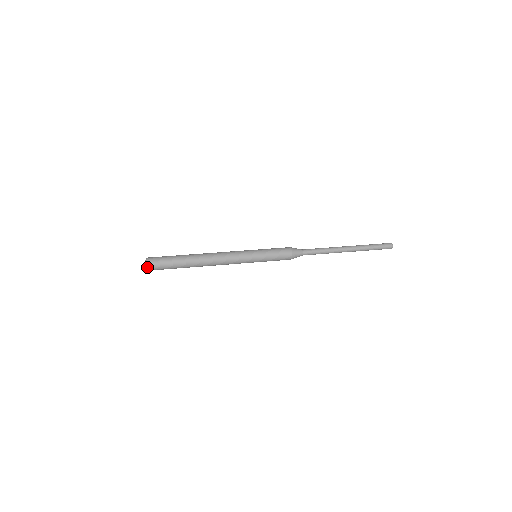
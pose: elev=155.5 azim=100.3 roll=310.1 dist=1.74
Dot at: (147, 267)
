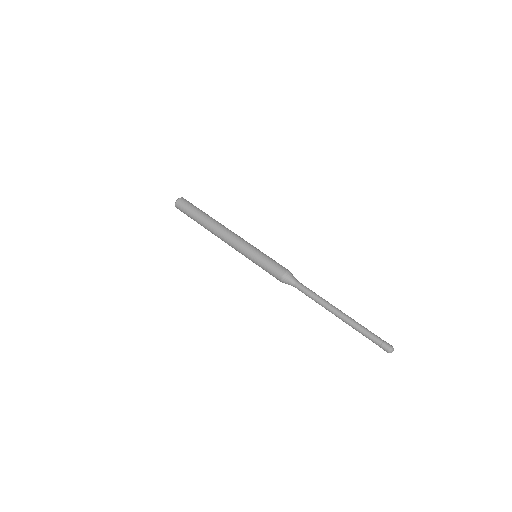
Dot at: (175, 203)
